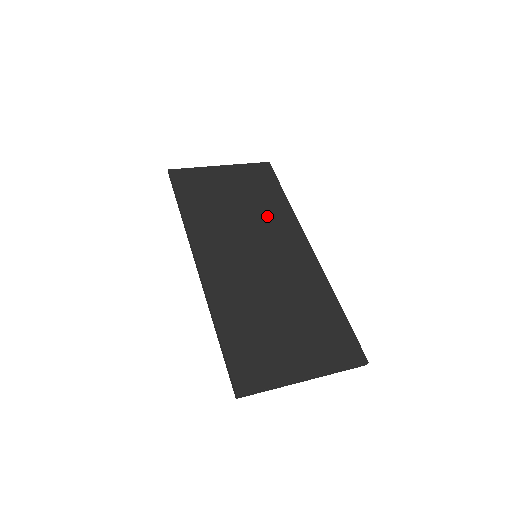
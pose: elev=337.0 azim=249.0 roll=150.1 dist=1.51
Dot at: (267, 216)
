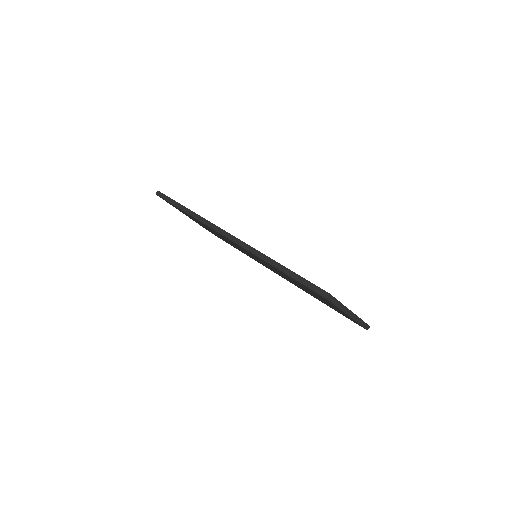
Dot at: occluded
